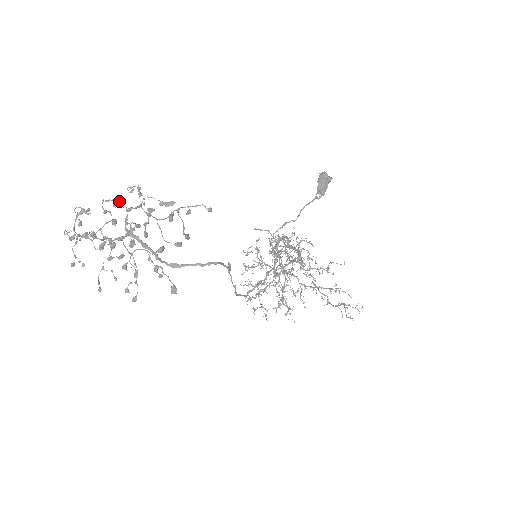
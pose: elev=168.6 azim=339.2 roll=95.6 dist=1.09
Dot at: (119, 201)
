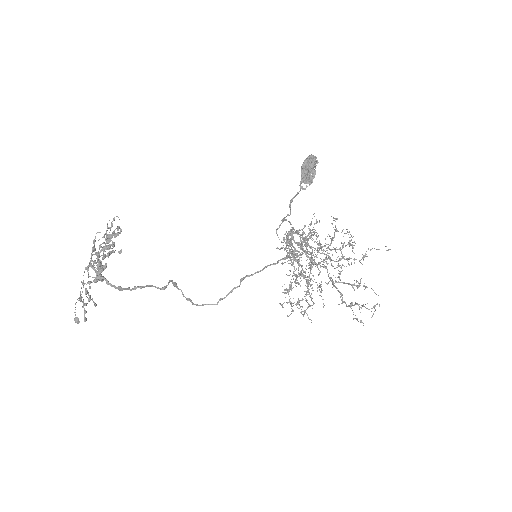
Dot at: (119, 226)
